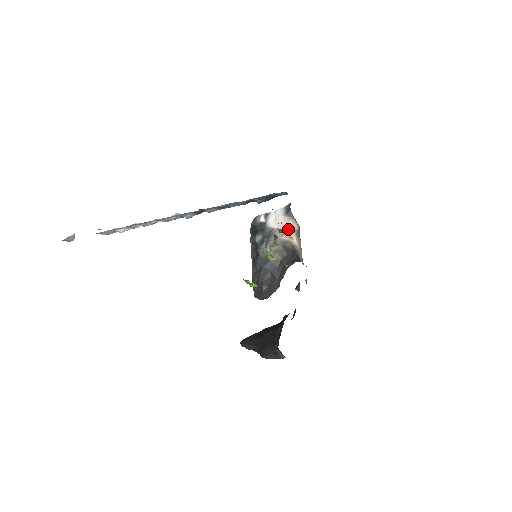
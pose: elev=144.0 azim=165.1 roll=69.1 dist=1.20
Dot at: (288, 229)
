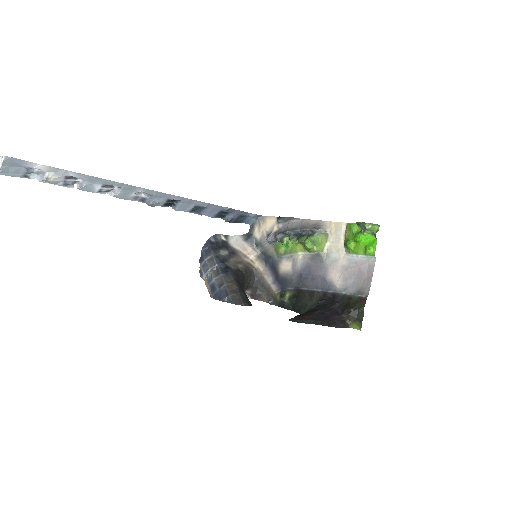
Dot at: (249, 253)
